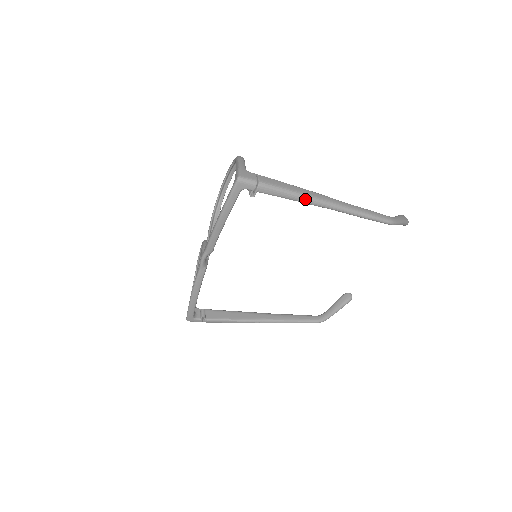
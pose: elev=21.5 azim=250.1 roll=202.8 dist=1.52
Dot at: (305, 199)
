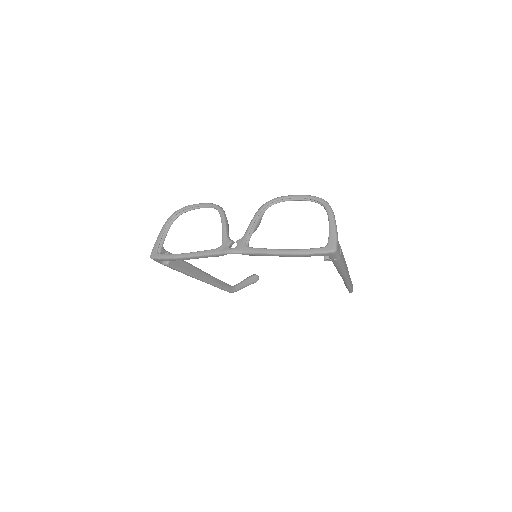
Dot at: (343, 273)
